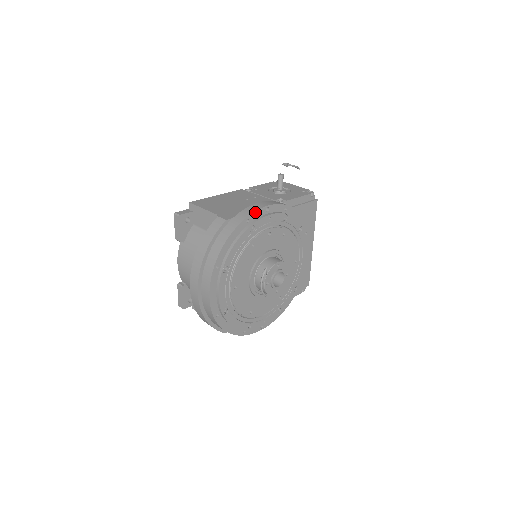
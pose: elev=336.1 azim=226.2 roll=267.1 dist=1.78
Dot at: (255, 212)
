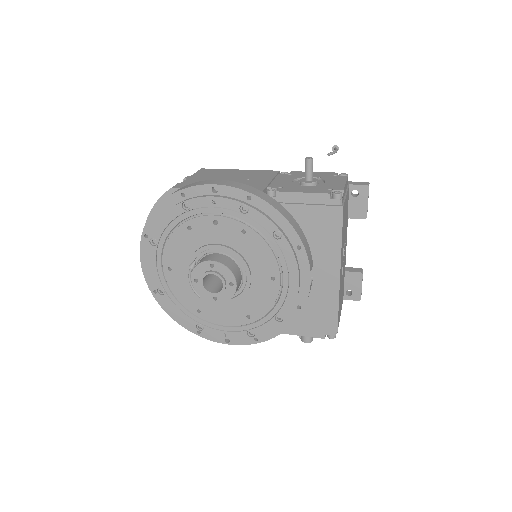
Dot at: (194, 187)
